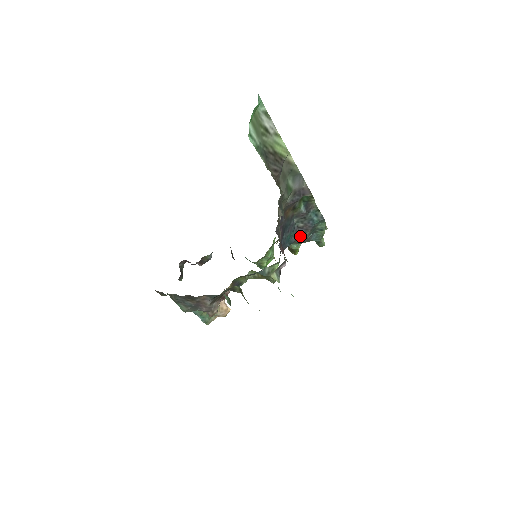
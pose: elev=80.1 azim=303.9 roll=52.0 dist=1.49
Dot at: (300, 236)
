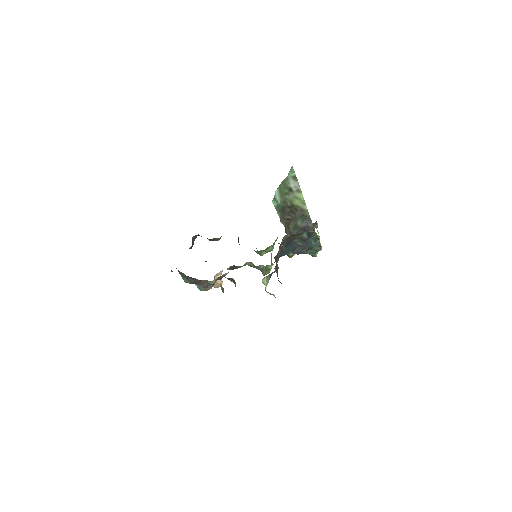
Dot at: (297, 250)
